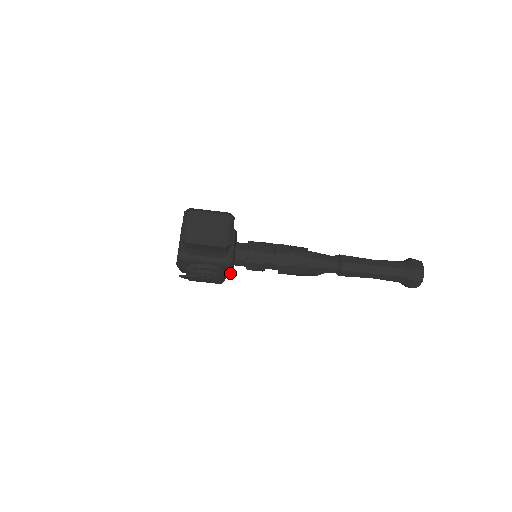
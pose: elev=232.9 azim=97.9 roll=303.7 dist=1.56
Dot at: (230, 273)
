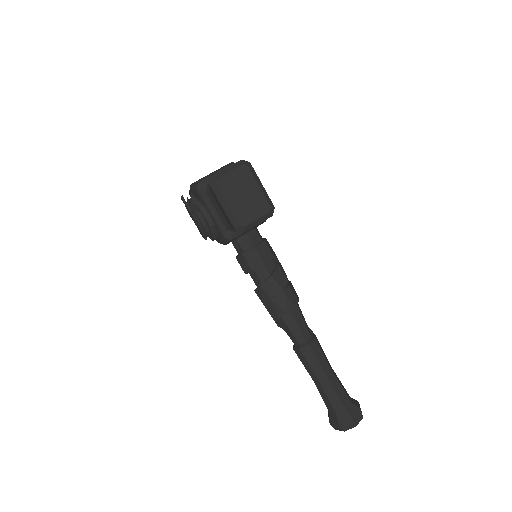
Dot at: occluded
